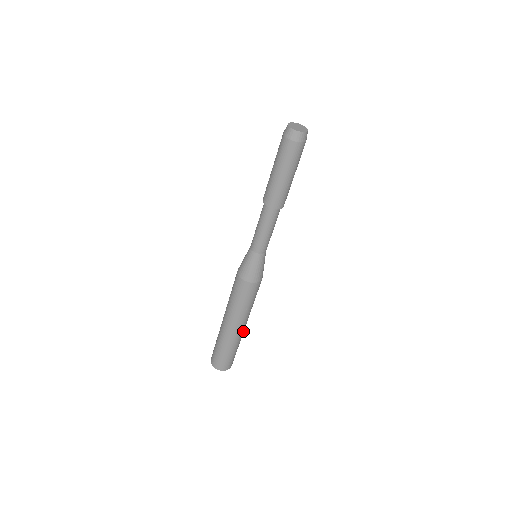
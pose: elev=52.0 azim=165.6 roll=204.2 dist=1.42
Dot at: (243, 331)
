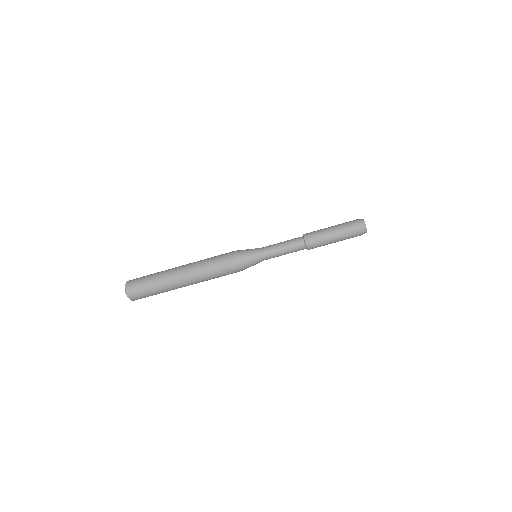
Dot at: (179, 287)
